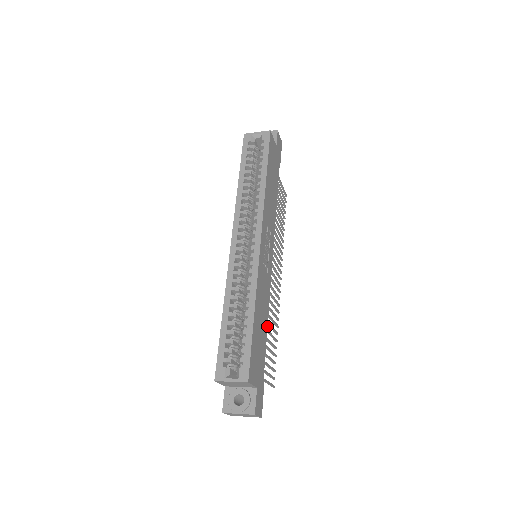
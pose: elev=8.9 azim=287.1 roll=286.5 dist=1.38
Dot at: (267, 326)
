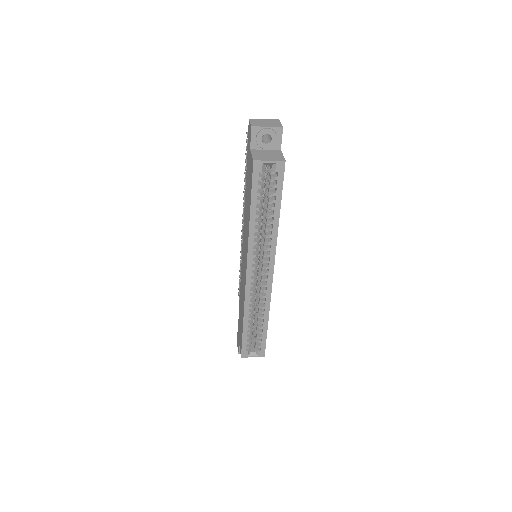
Dot at: occluded
